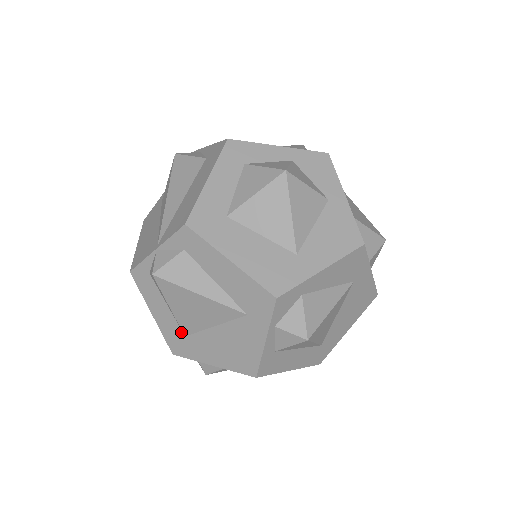
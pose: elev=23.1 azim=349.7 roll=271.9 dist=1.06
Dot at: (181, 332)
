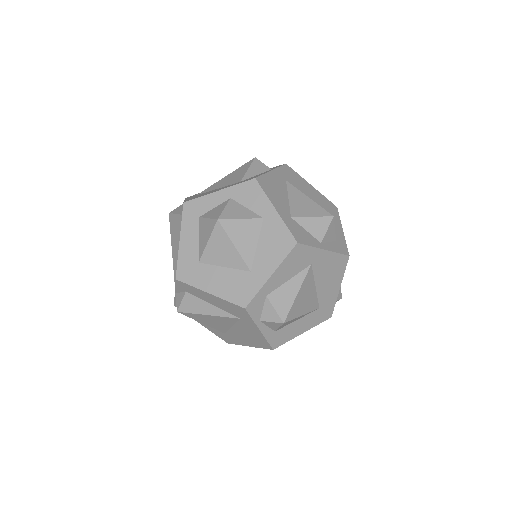
Dot at: (221, 332)
